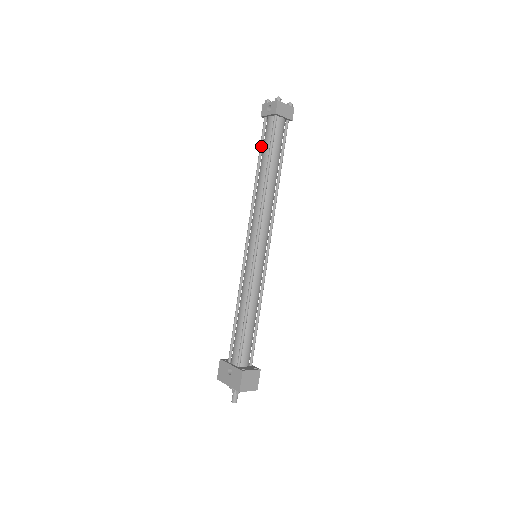
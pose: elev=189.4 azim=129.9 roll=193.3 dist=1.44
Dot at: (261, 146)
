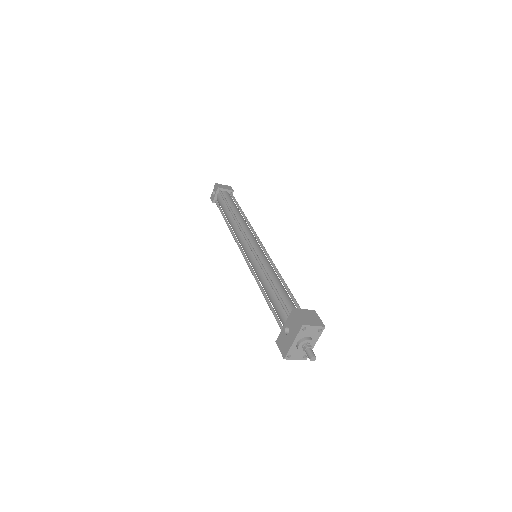
Dot at: (221, 211)
